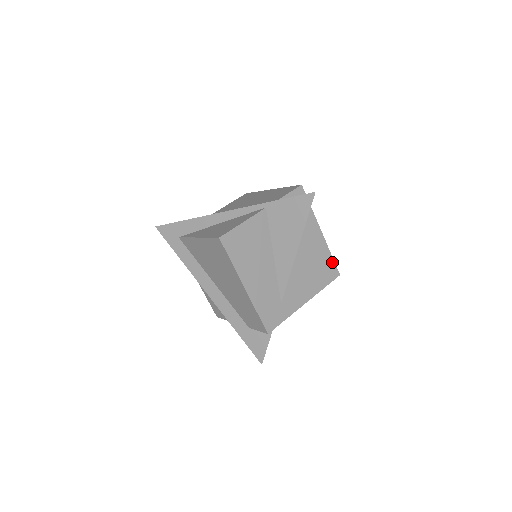
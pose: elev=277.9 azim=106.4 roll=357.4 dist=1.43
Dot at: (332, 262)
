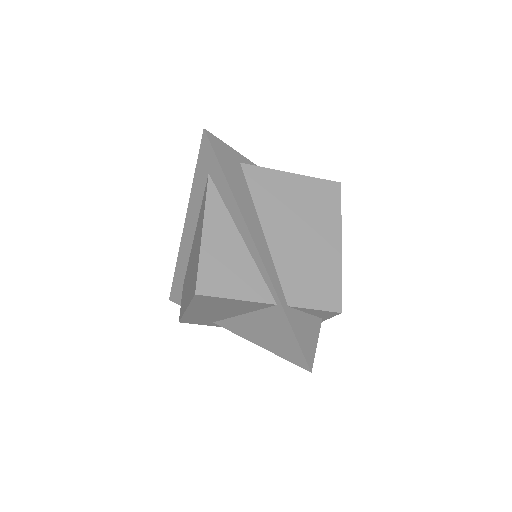
Dot at: occluded
